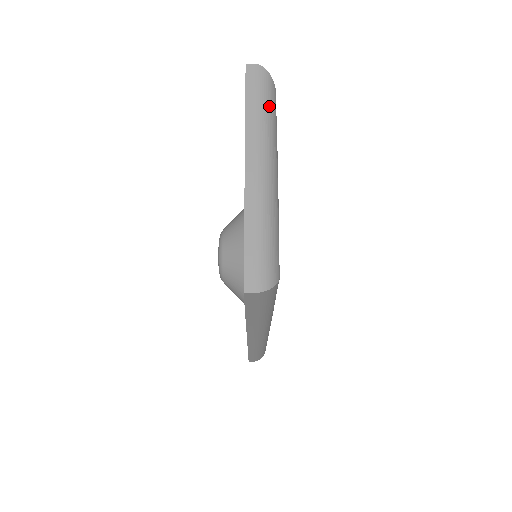
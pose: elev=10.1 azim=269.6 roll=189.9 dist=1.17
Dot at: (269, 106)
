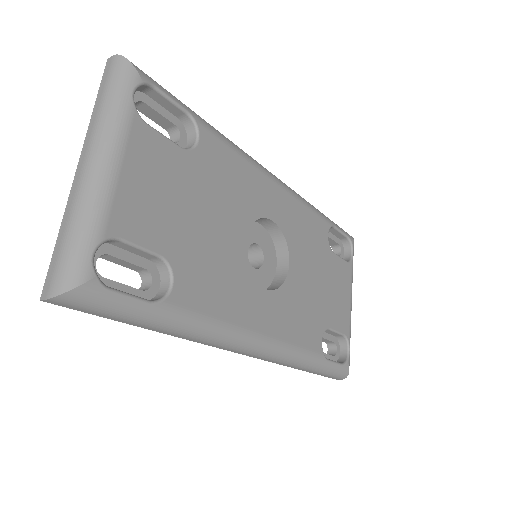
Dot at: (116, 94)
